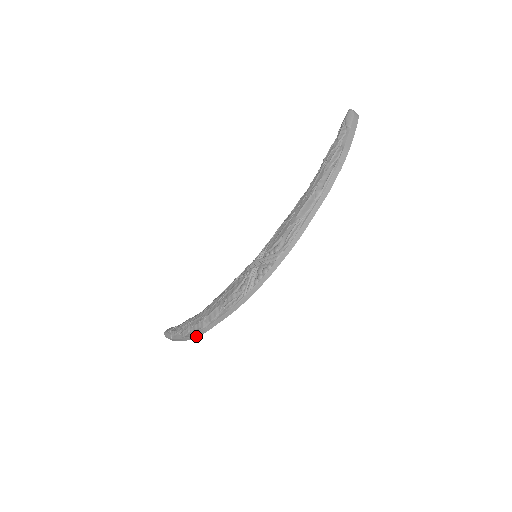
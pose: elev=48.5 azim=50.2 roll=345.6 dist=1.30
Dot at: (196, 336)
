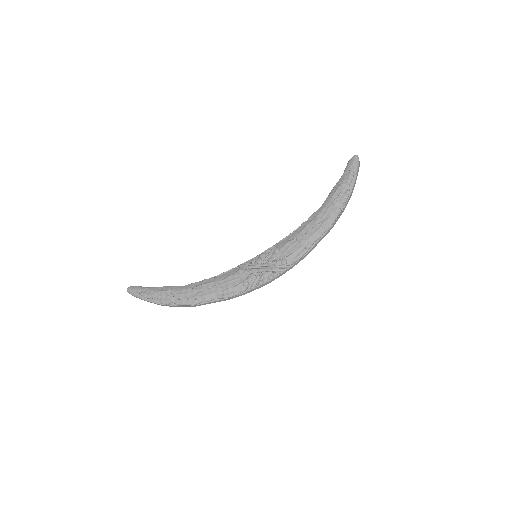
Dot at: (179, 306)
